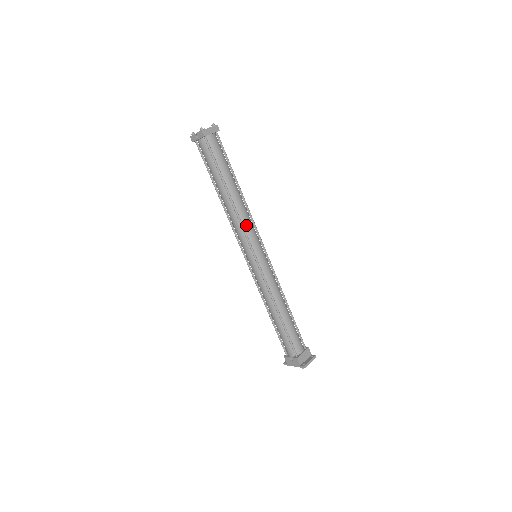
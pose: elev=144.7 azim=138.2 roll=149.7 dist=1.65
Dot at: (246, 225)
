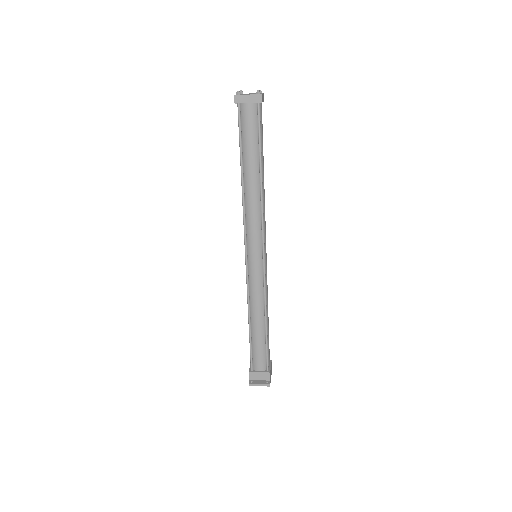
Dot at: (249, 221)
